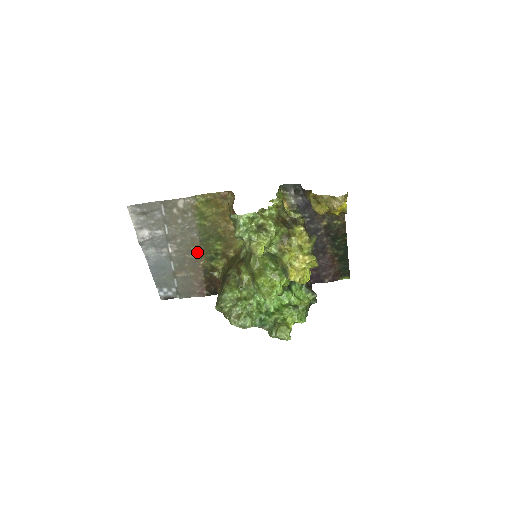
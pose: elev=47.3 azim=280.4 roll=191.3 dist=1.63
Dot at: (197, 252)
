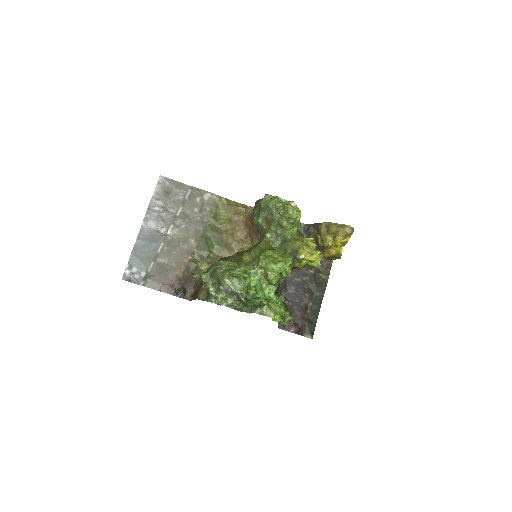
Dot at: (192, 245)
